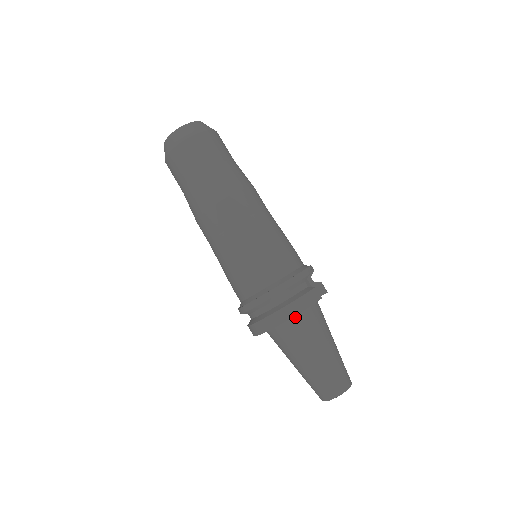
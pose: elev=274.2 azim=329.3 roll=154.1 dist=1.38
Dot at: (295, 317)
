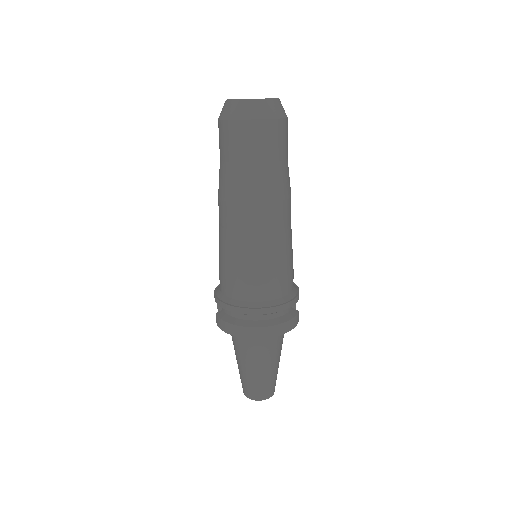
Dot at: occluded
